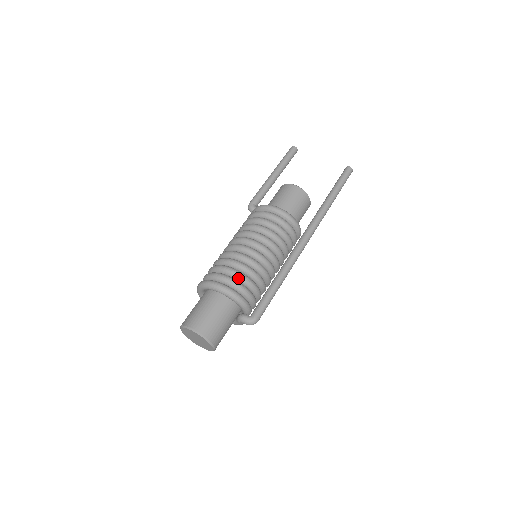
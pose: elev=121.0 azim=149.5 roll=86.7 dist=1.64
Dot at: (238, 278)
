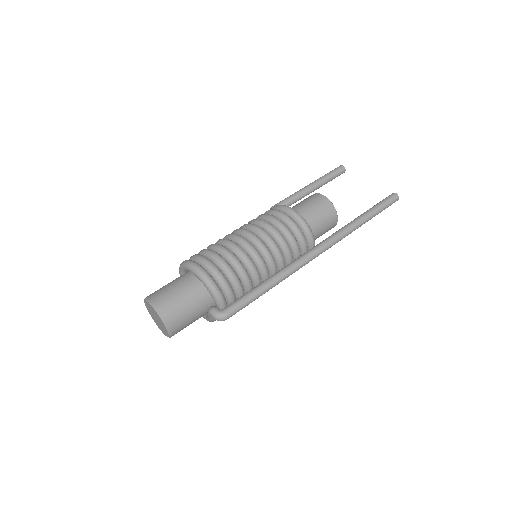
Dot at: (219, 264)
